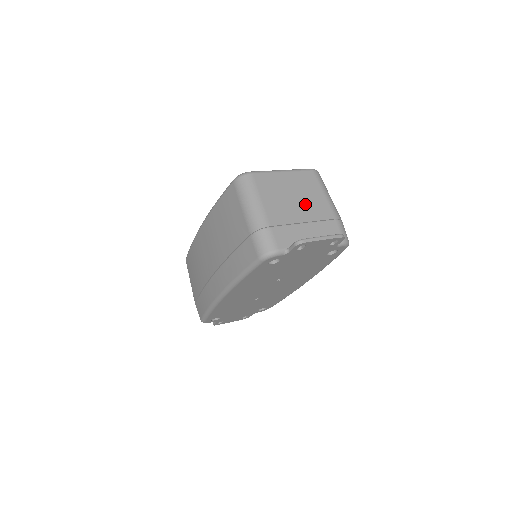
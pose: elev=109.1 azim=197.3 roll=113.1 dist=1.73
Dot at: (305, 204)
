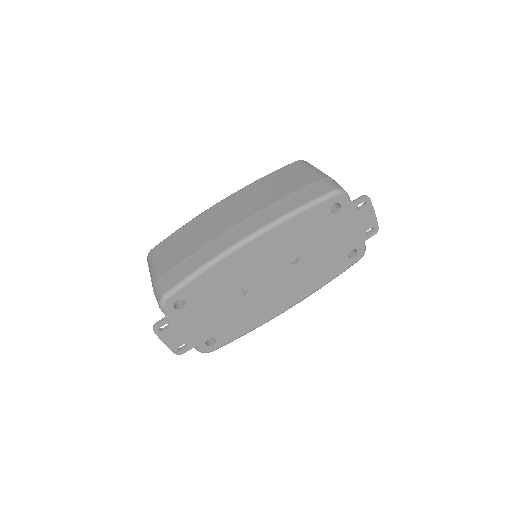
Dot at: occluded
